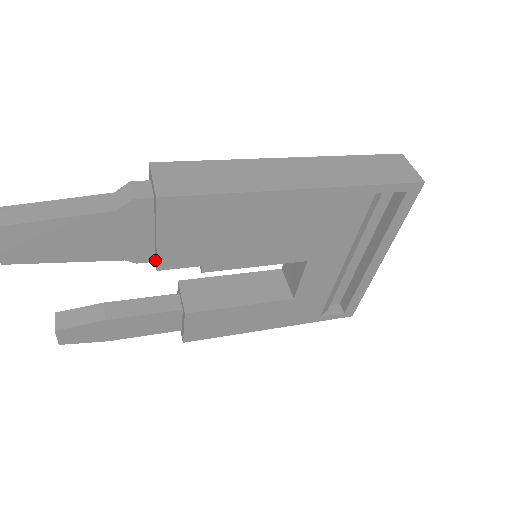
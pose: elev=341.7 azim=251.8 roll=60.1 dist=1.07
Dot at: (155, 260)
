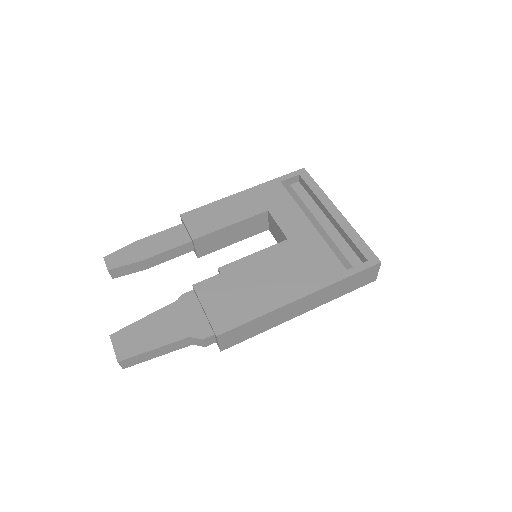
Dot at: occluded
